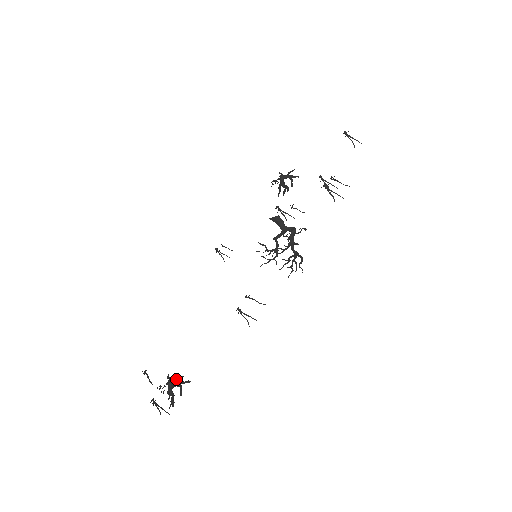
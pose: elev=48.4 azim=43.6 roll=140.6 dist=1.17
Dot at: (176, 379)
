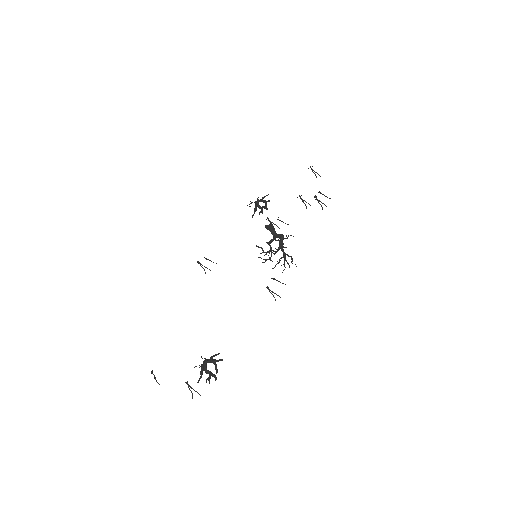
Dot at: (210, 358)
